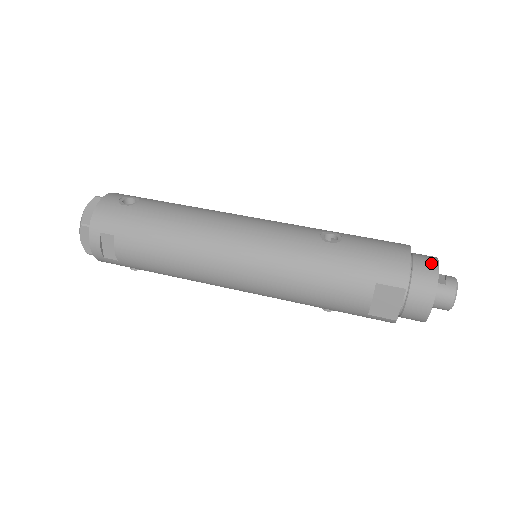
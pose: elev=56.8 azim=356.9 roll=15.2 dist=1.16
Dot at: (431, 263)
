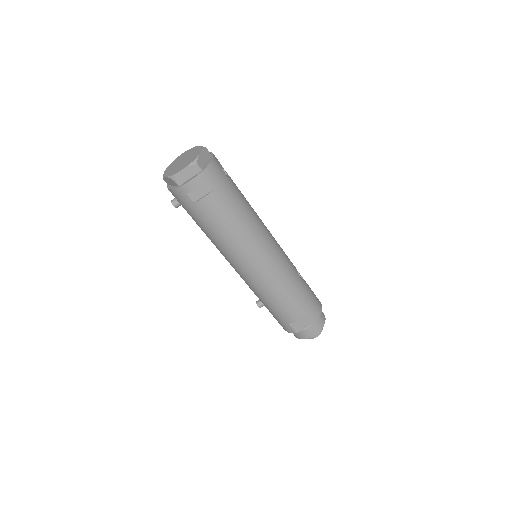
Dot at: occluded
